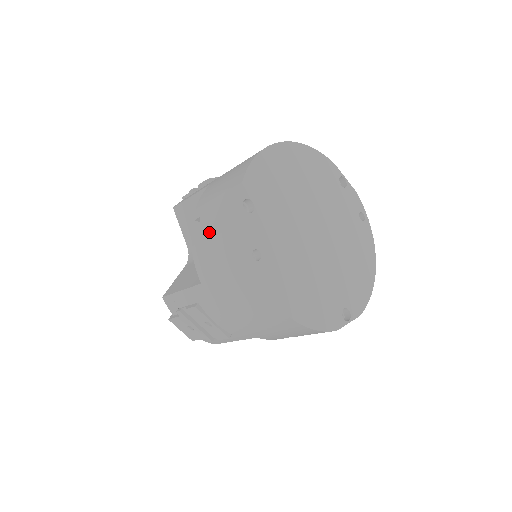
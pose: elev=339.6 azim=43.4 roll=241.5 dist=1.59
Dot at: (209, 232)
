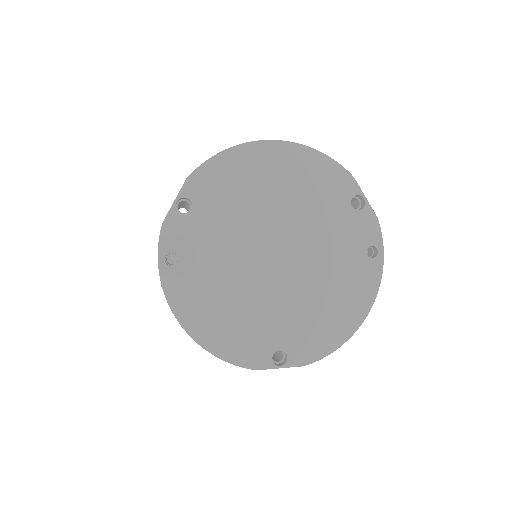
Dot at: occluded
